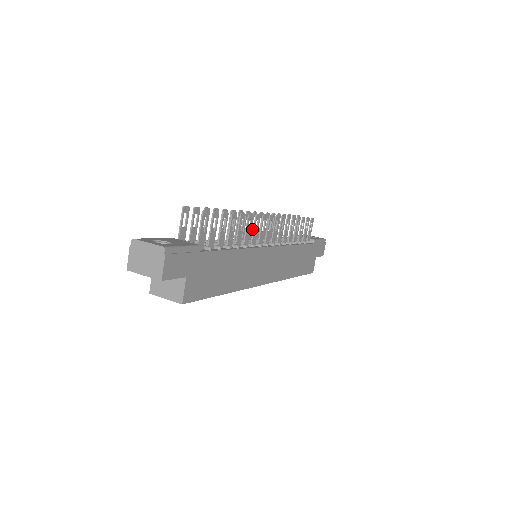
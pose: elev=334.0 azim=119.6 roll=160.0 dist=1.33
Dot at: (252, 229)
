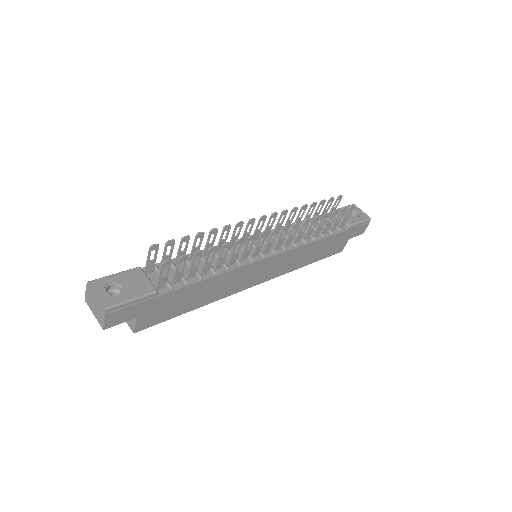
Dot at: (258, 230)
